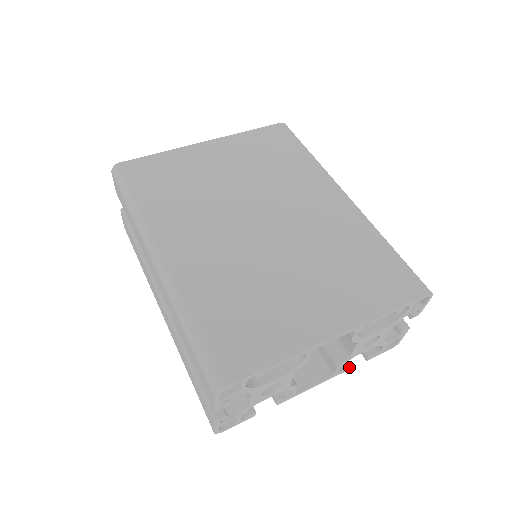
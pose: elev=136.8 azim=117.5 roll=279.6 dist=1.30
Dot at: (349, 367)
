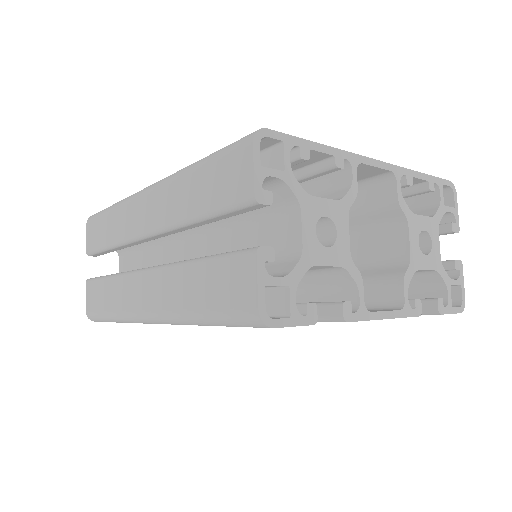
Dot at: (420, 306)
